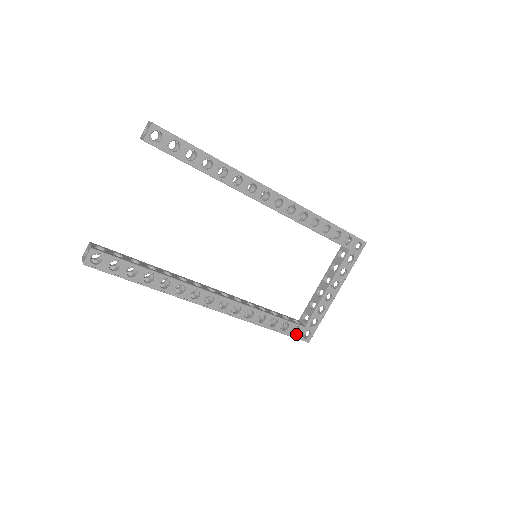
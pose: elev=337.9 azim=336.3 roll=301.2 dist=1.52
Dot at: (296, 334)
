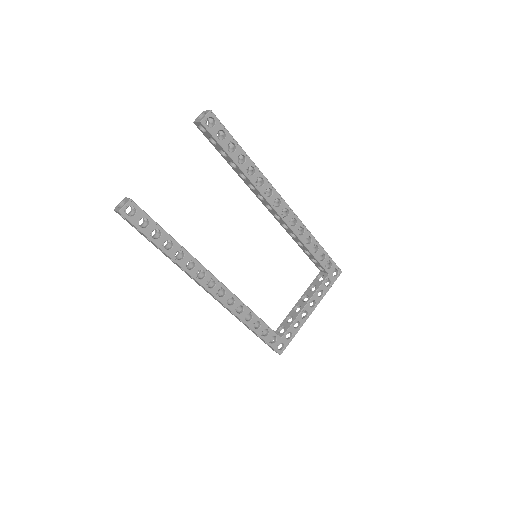
Dot at: (272, 343)
